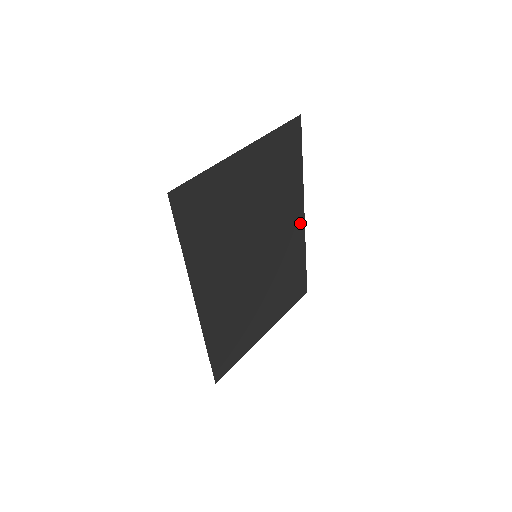
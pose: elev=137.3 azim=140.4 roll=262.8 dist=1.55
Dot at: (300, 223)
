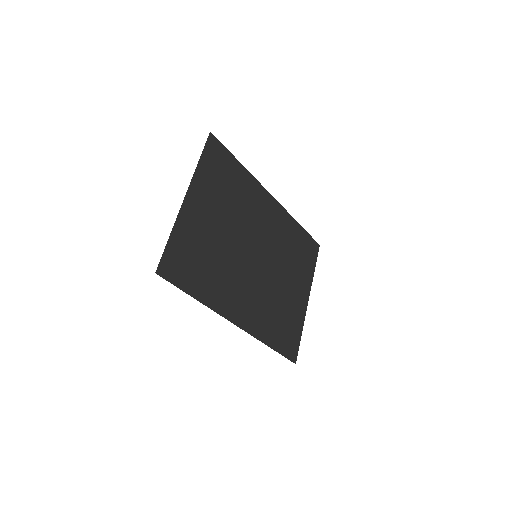
Dot at: (273, 204)
